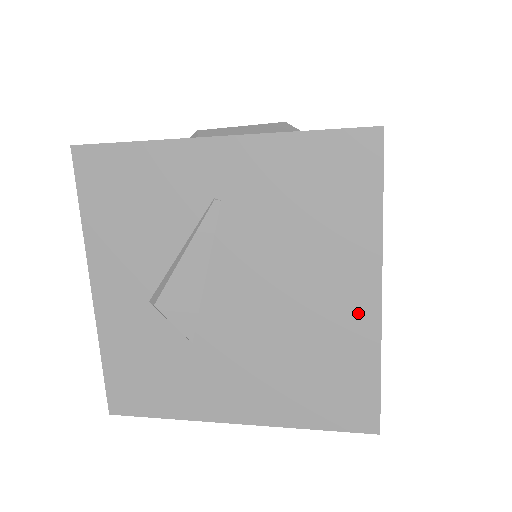
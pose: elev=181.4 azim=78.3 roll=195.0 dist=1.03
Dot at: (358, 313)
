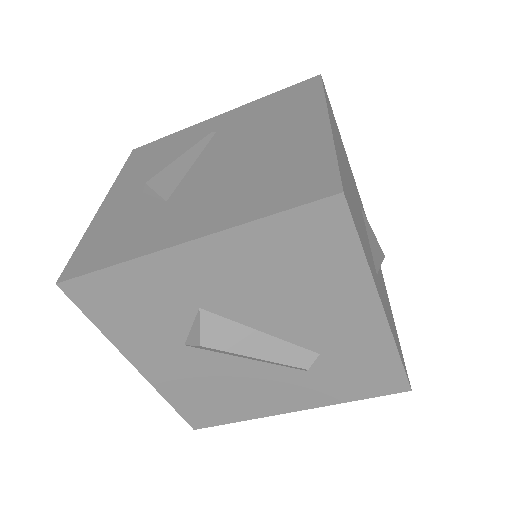
Dot at: (311, 134)
